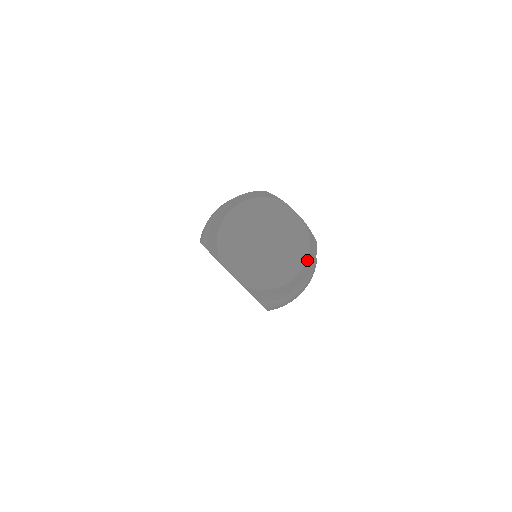
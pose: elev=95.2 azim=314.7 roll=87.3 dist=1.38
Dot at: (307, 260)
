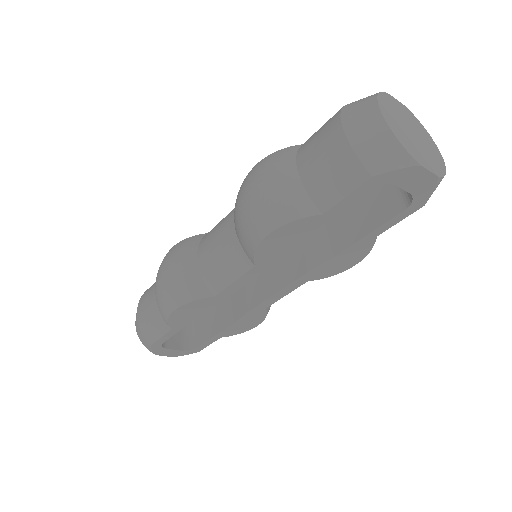
Dot at: (430, 139)
